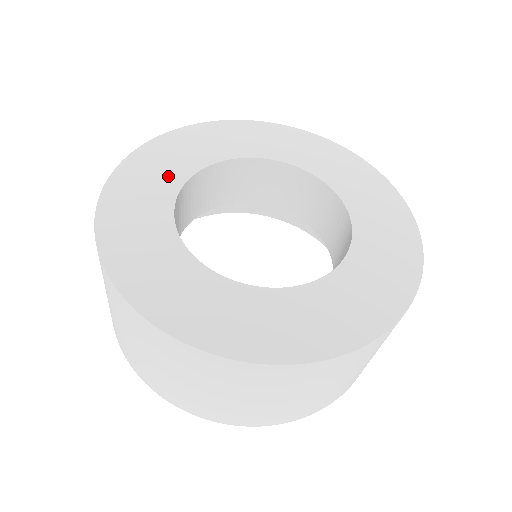
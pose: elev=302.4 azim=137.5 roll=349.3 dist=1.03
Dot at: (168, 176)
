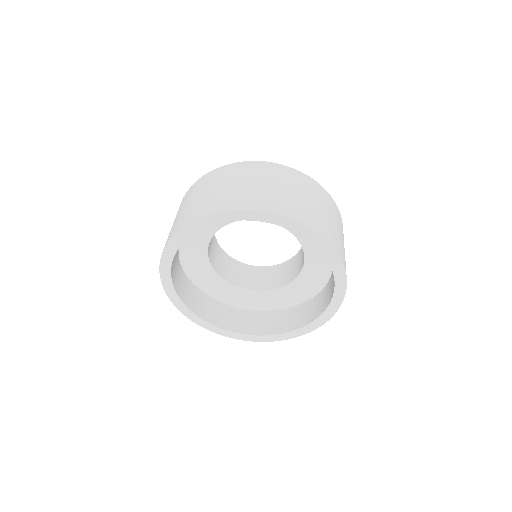
Dot at: occluded
